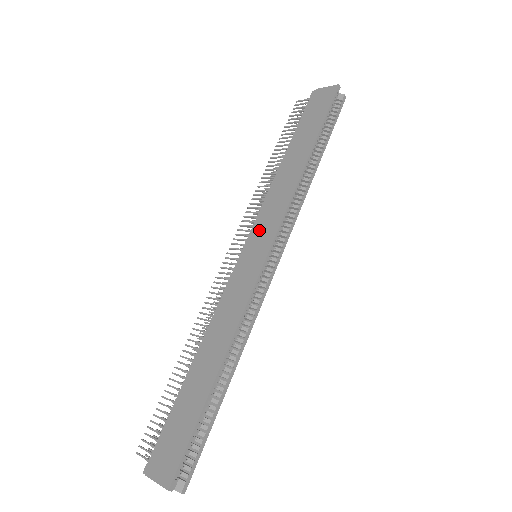
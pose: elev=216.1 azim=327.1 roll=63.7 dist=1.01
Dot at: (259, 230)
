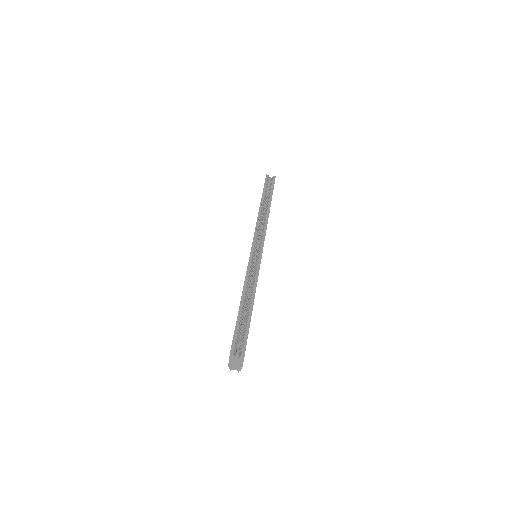
Dot at: occluded
